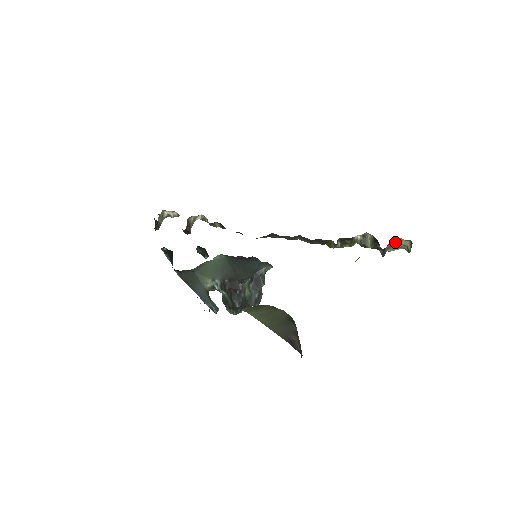
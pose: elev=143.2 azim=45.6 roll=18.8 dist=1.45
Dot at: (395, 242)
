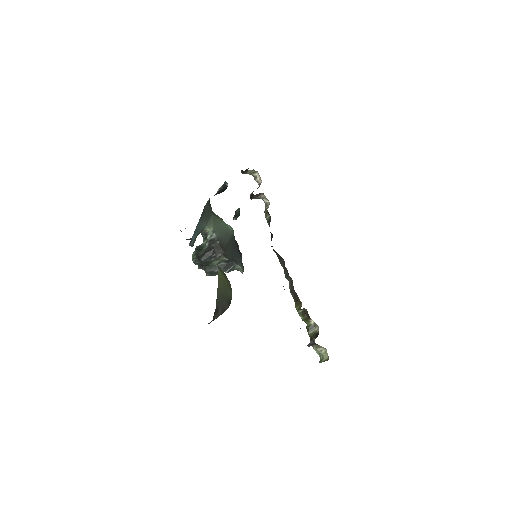
Dot at: (322, 349)
